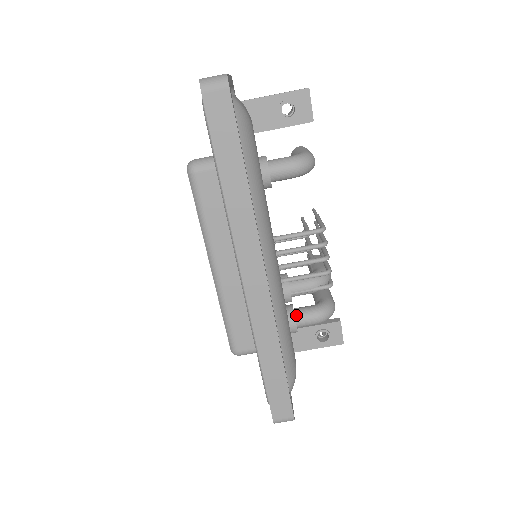
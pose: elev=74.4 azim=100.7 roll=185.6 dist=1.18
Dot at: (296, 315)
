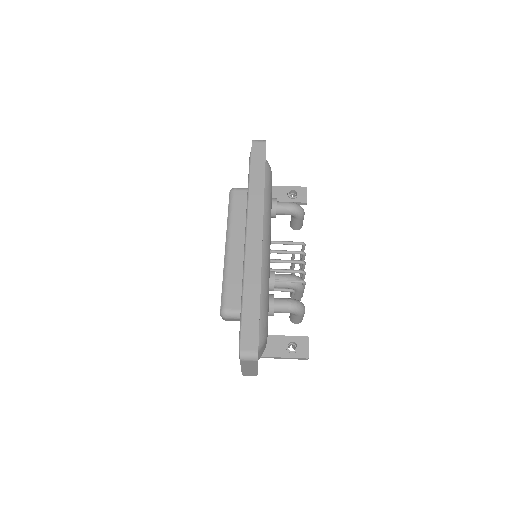
Dot at: (275, 298)
